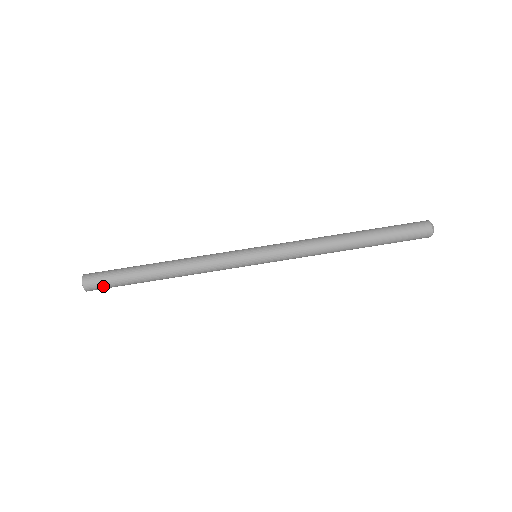
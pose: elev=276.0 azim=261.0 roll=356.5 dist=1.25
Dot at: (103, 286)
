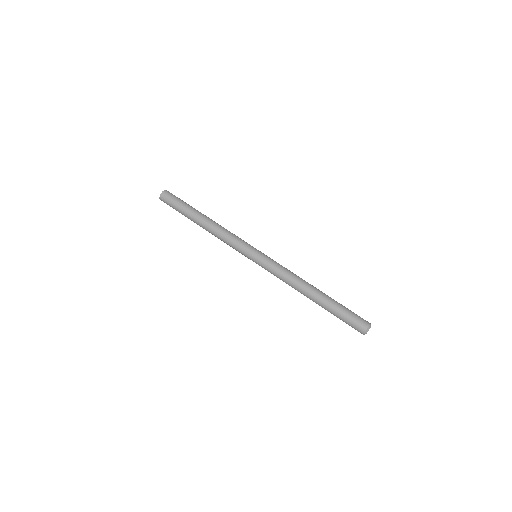
Dot at: (171, 199)
